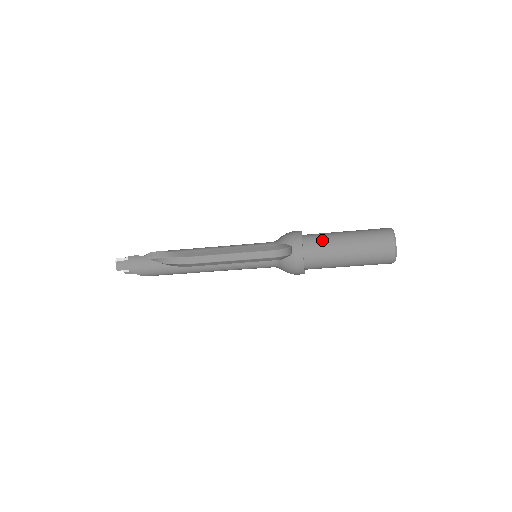
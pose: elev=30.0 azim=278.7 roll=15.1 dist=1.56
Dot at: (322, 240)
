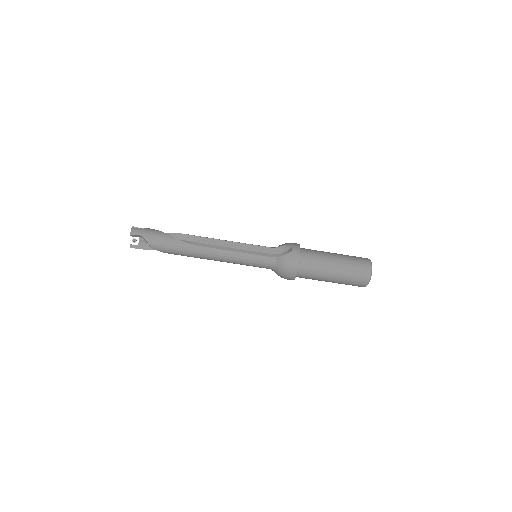
Dot at: (315, 251)
